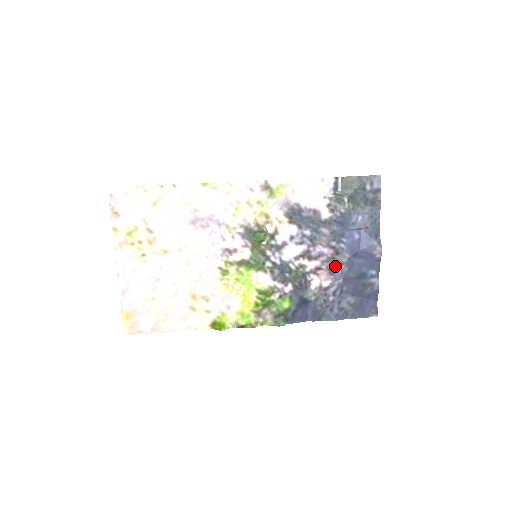
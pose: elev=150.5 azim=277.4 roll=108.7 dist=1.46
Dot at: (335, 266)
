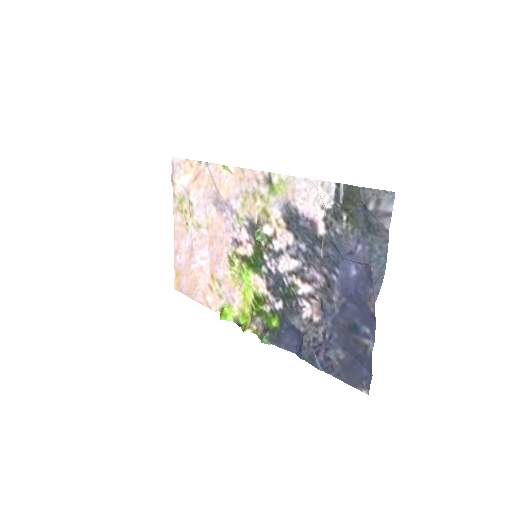
Dot at: (327, 301)
